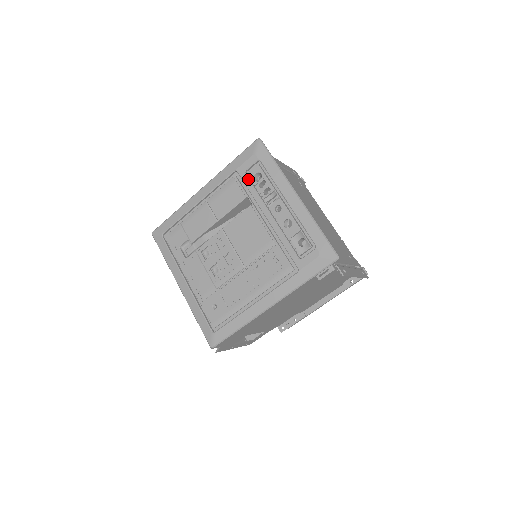
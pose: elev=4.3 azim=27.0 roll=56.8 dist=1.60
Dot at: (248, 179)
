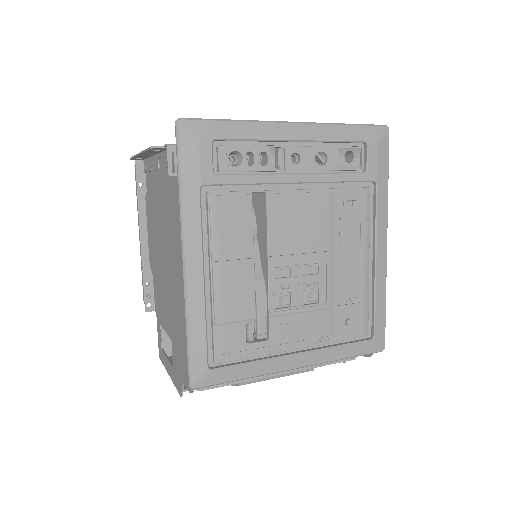
Dot at: (228, 175)
